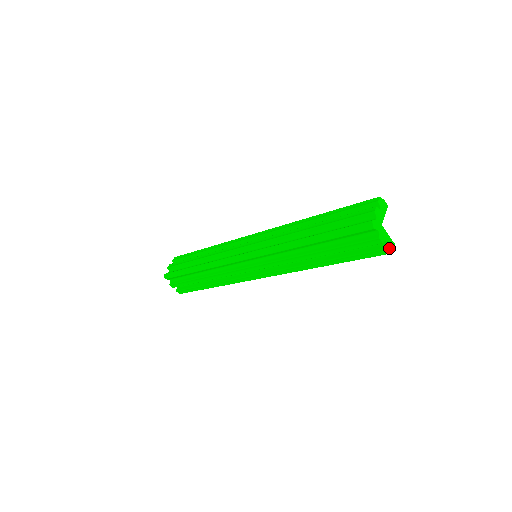
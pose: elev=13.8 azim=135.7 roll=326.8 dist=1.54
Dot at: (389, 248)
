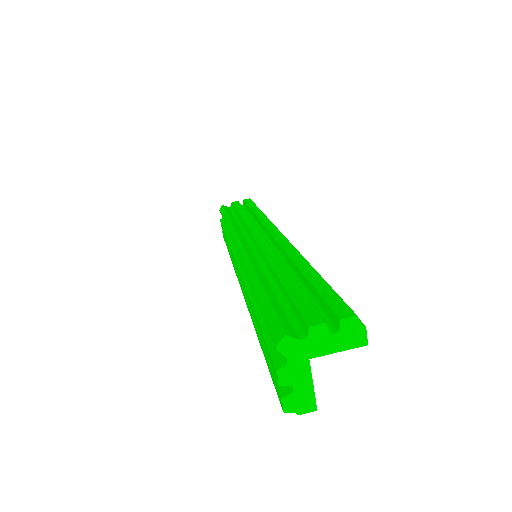
Dot at: (291, 403)
